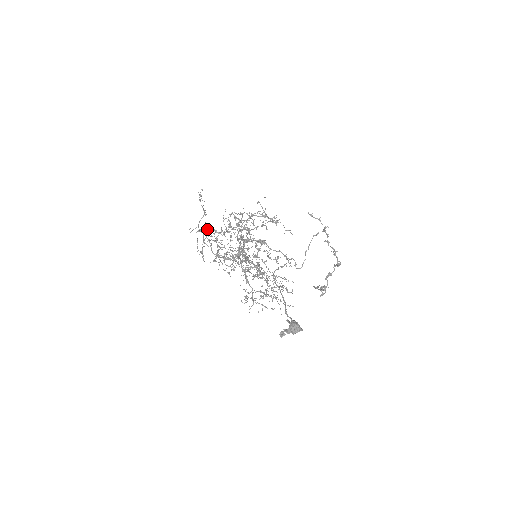
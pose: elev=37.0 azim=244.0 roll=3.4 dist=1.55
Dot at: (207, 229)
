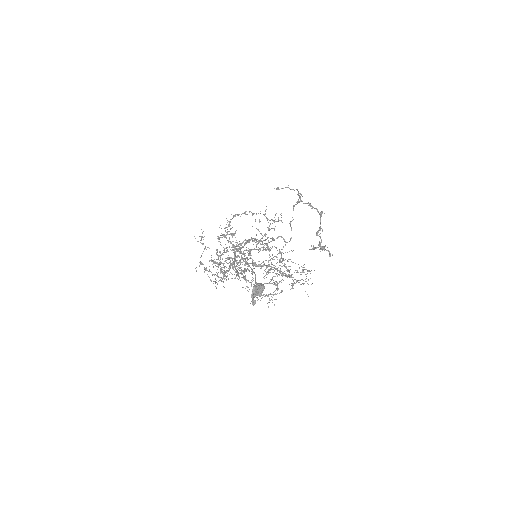
Dot at: occluded
